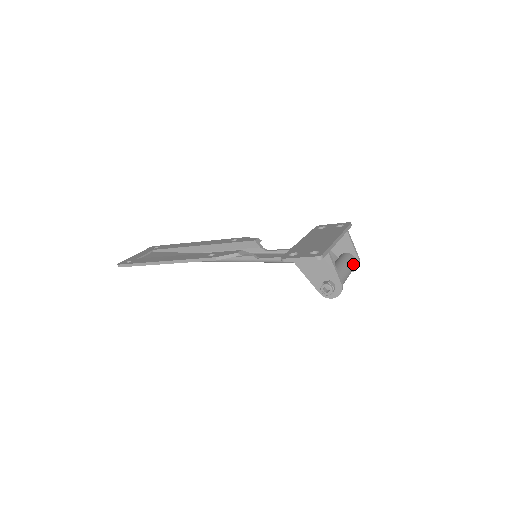
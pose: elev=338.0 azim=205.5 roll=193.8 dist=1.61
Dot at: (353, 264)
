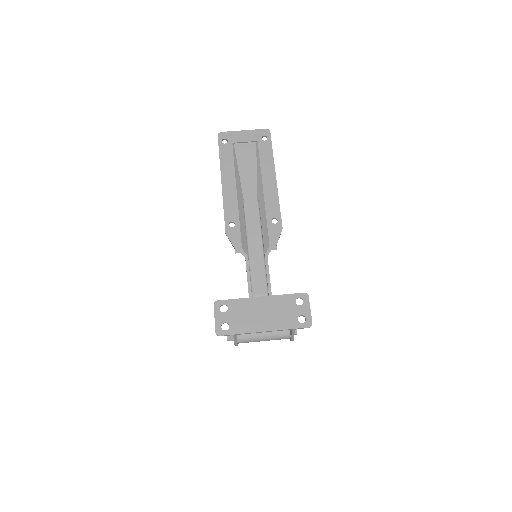
Dot at: (280, 339)
